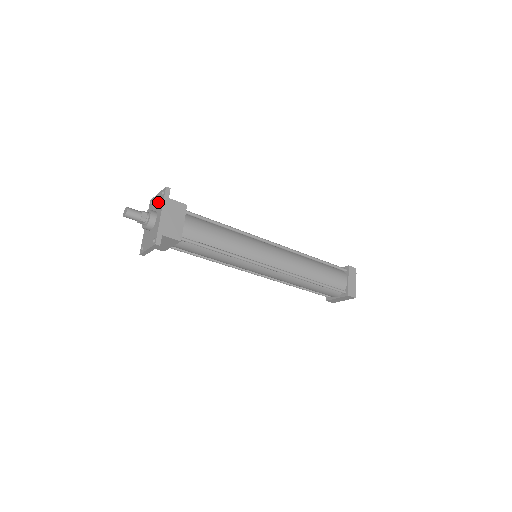
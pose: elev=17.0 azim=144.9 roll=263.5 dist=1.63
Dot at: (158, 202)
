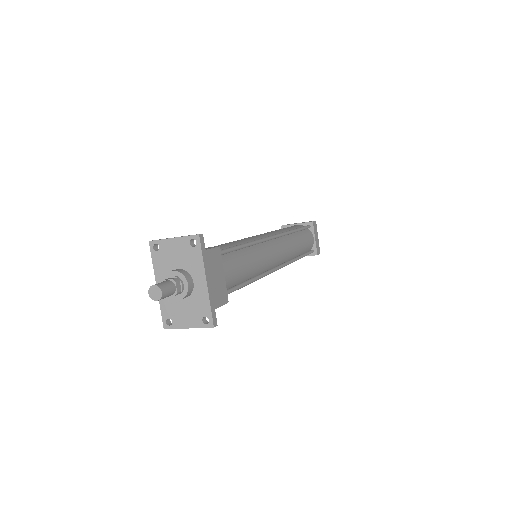
Dot at: (184, 255)
